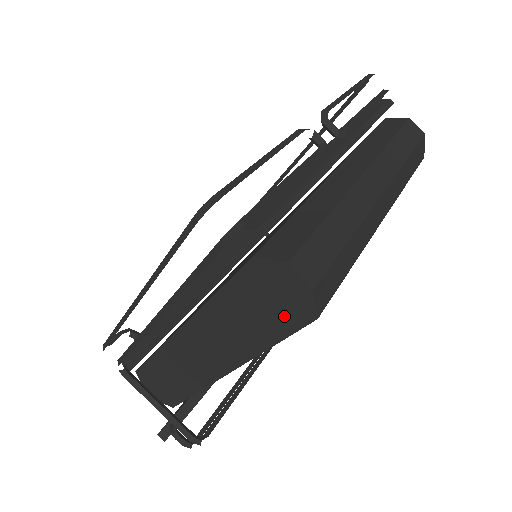
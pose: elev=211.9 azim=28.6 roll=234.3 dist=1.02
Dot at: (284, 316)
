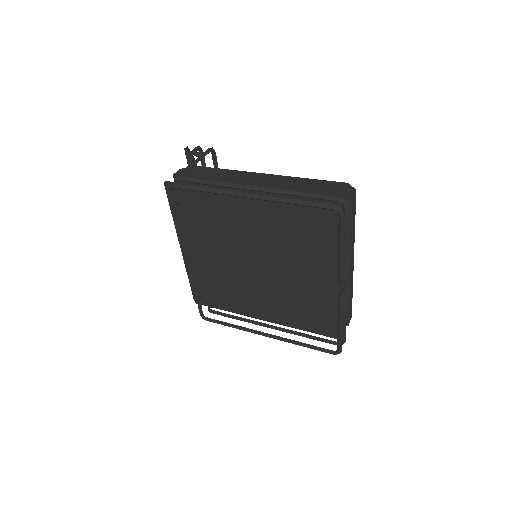
Dot at: occluded
